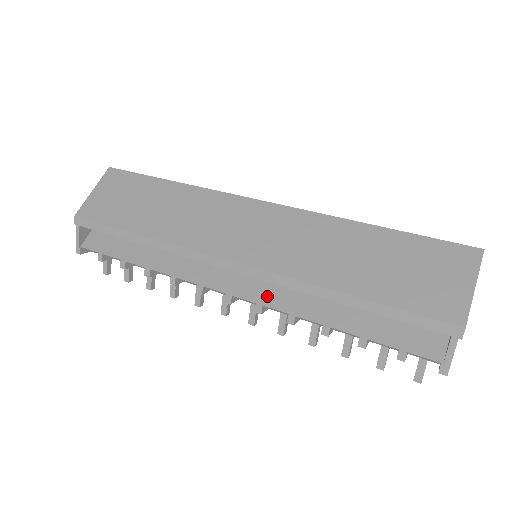
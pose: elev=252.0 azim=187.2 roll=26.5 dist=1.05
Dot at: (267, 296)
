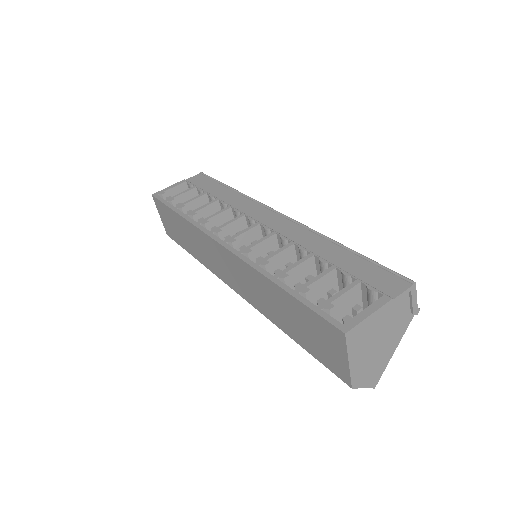
Dot at: occluded
